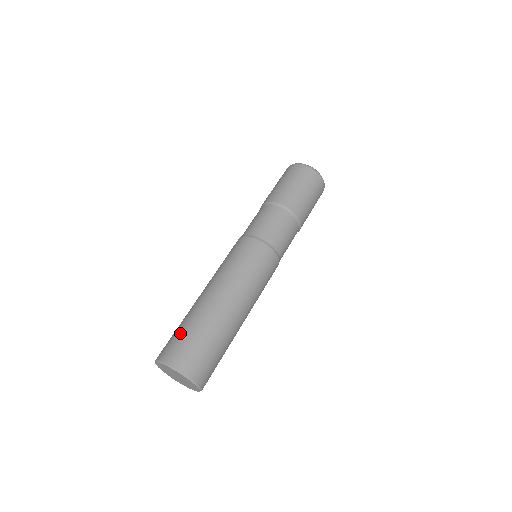
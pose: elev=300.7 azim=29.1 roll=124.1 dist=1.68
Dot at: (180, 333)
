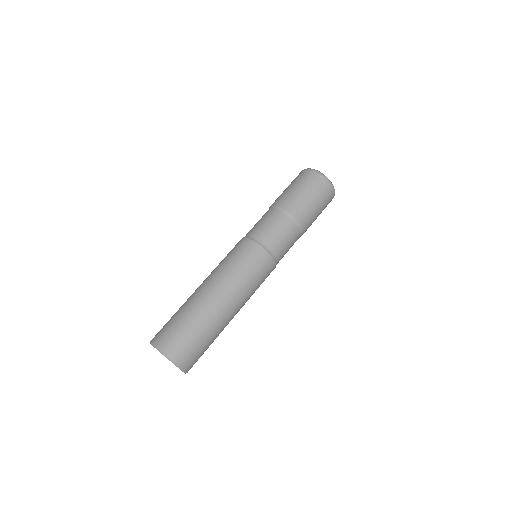
Dot at: occluded
